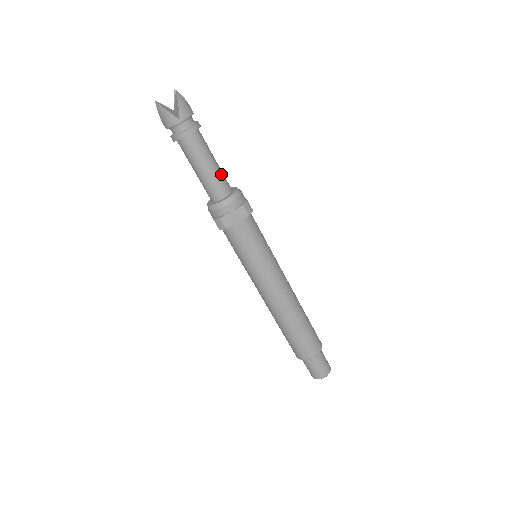
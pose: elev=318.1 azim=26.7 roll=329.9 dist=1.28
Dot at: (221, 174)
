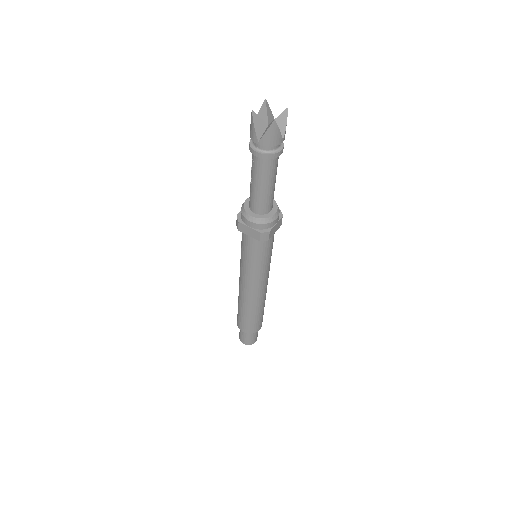
Dot at: (267, 198)
